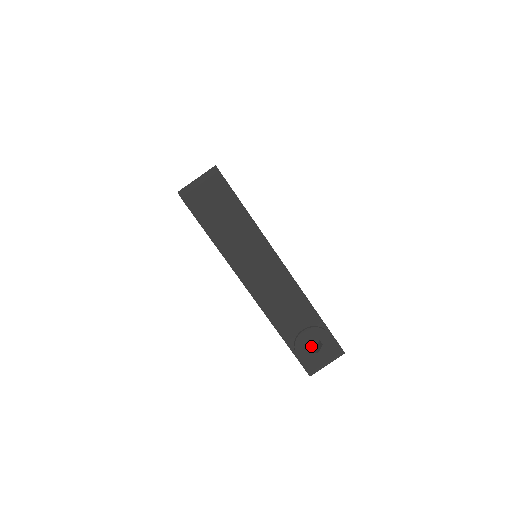
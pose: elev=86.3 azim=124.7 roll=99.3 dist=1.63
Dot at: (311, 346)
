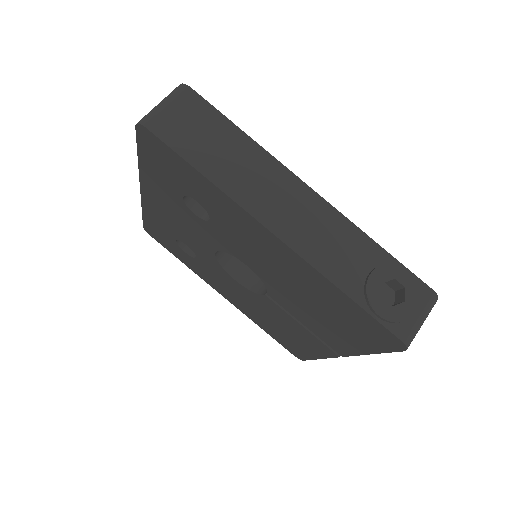
Dot at: occluded
